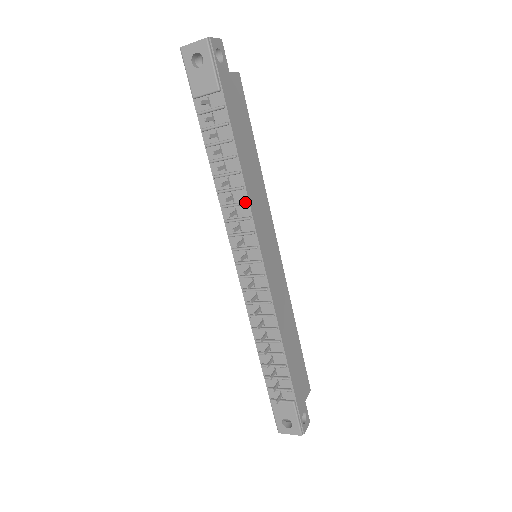
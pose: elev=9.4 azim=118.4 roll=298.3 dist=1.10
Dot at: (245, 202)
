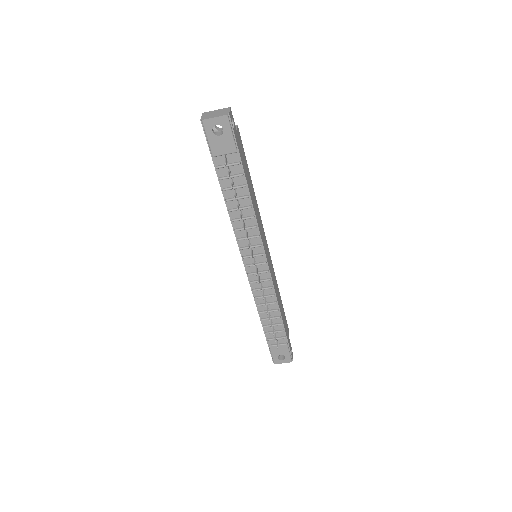
Dot at: (256, 226)
